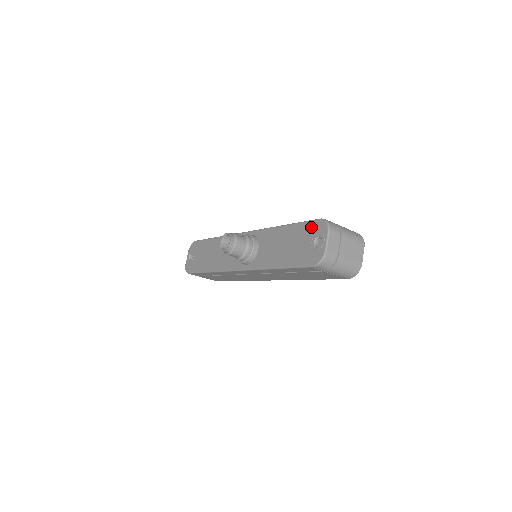
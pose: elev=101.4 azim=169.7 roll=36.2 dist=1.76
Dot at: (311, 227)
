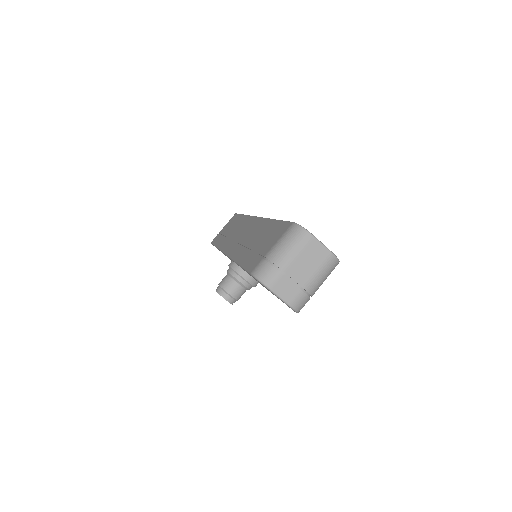
Dot at: occluded
